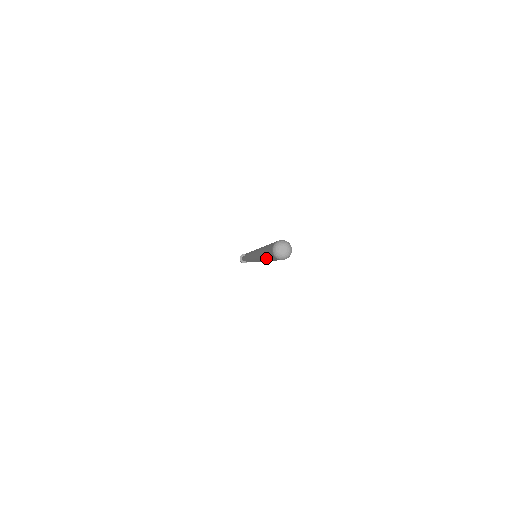
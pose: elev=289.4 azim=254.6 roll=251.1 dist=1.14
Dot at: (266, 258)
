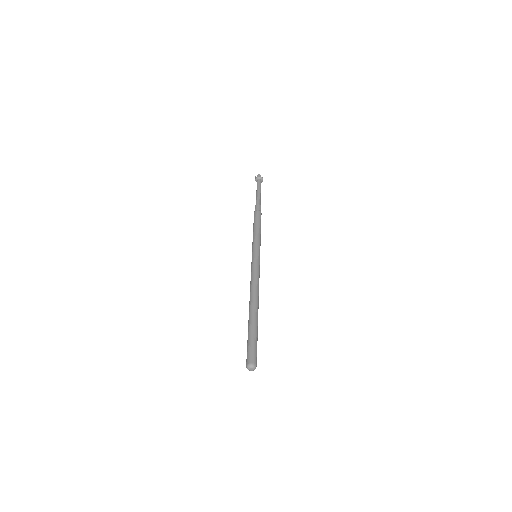
Dot at: (248, 332)
